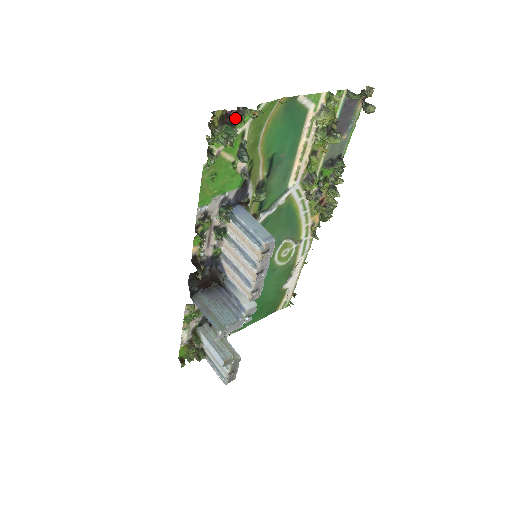
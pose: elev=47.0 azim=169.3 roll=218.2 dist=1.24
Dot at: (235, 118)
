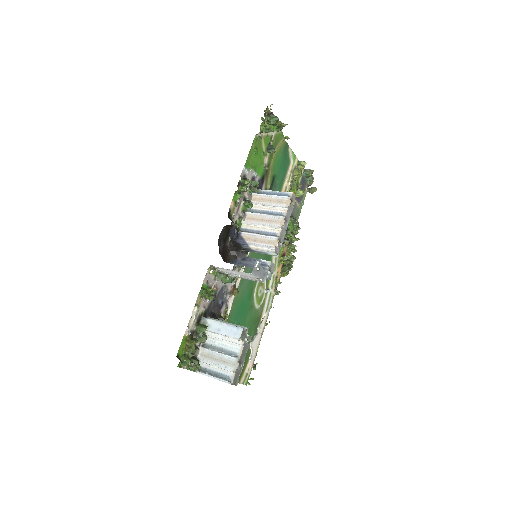
Dot at: occluded
